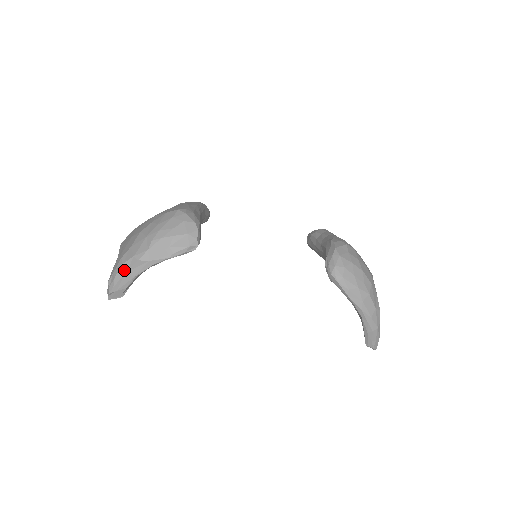
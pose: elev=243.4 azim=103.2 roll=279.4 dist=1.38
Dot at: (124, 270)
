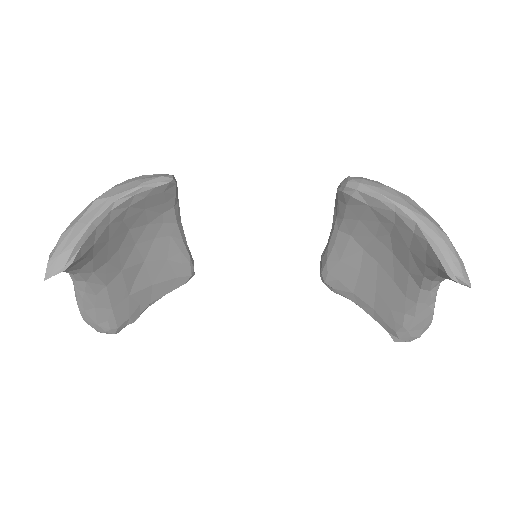
Dot at: (75, 221)
